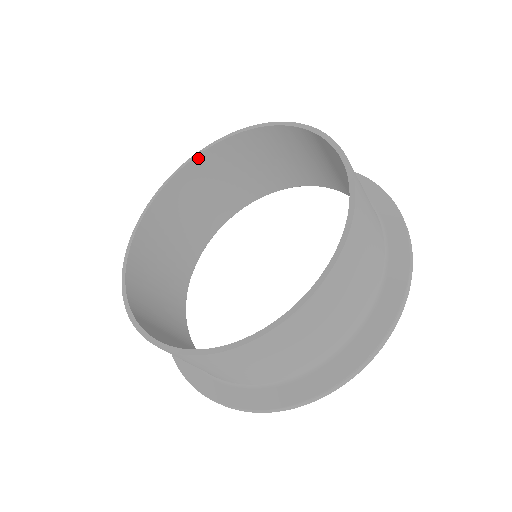
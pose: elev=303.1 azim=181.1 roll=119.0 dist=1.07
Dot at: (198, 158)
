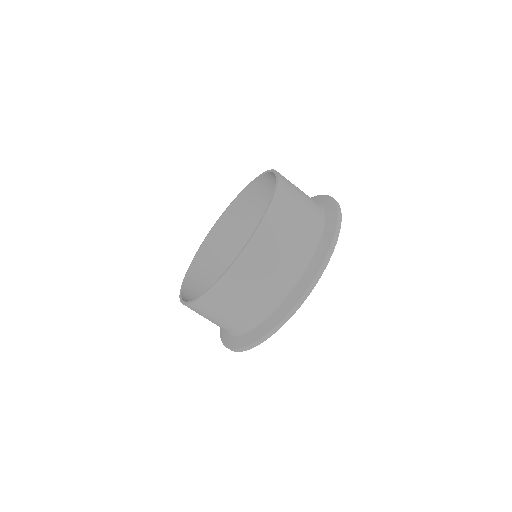
Dot at: (249, 187)
